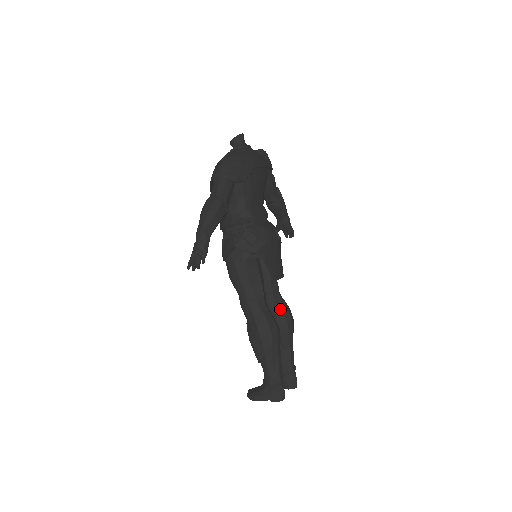
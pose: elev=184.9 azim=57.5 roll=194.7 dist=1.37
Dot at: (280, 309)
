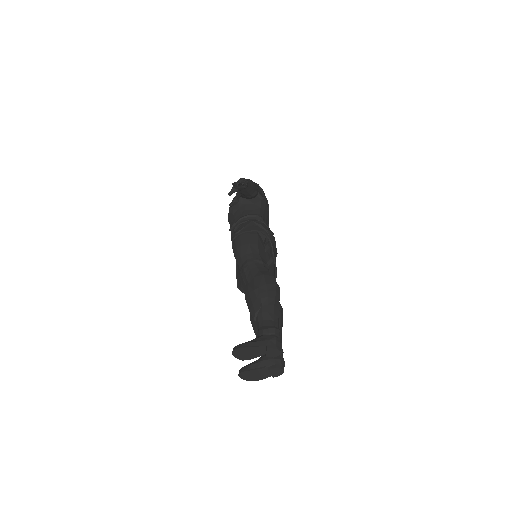
Dot at: occluded
